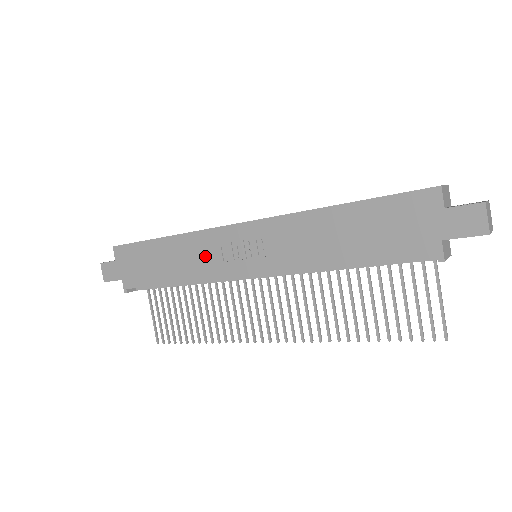
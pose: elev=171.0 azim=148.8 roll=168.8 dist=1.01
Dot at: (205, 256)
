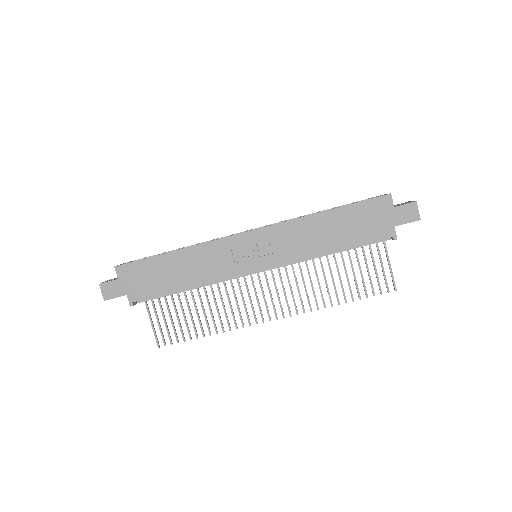
Dot at: (217, 261)
